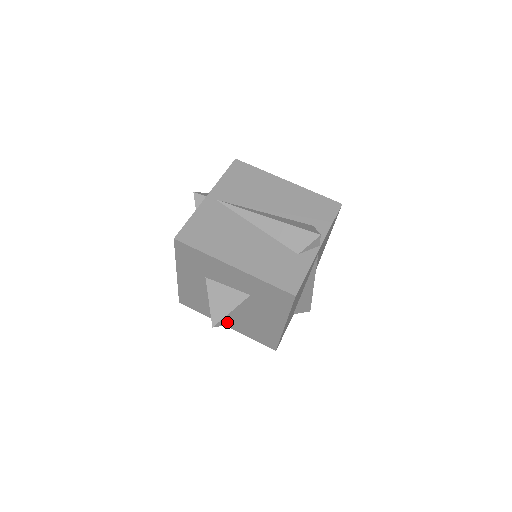
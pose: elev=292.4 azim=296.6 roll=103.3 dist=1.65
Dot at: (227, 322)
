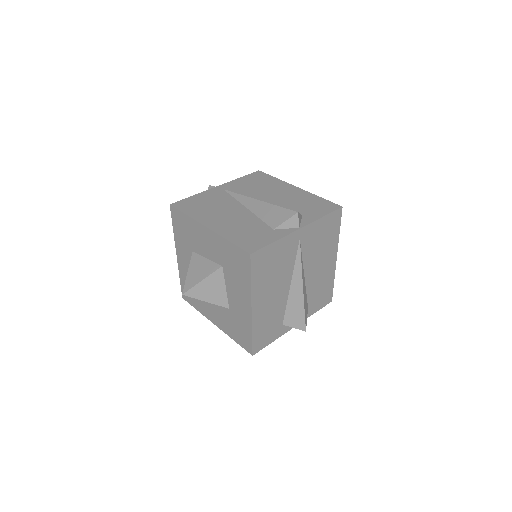
Dot at: (199, 295)
